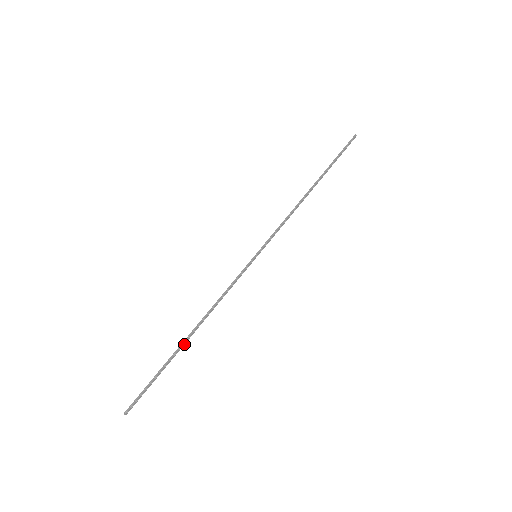
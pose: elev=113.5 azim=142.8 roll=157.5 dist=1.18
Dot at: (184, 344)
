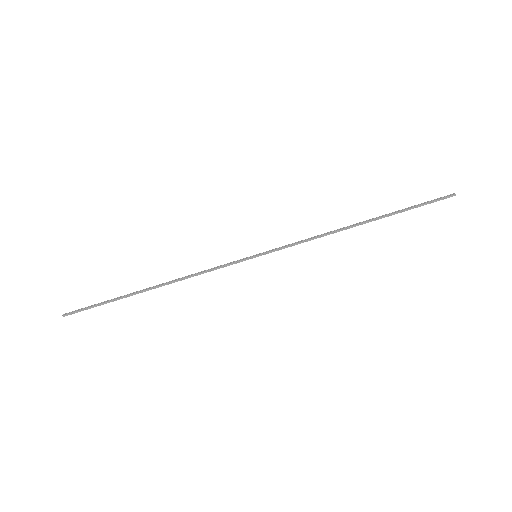
Dot at: (142, 291)
